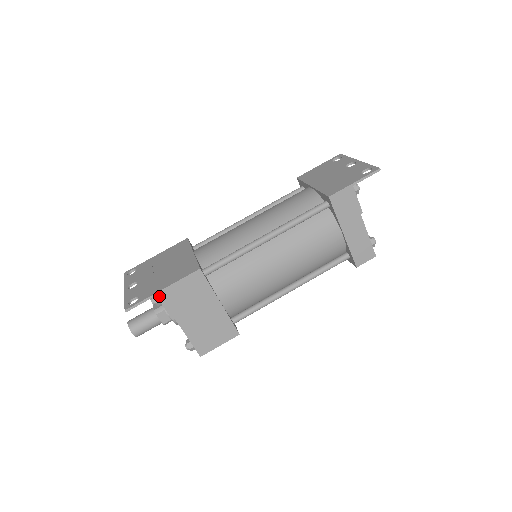
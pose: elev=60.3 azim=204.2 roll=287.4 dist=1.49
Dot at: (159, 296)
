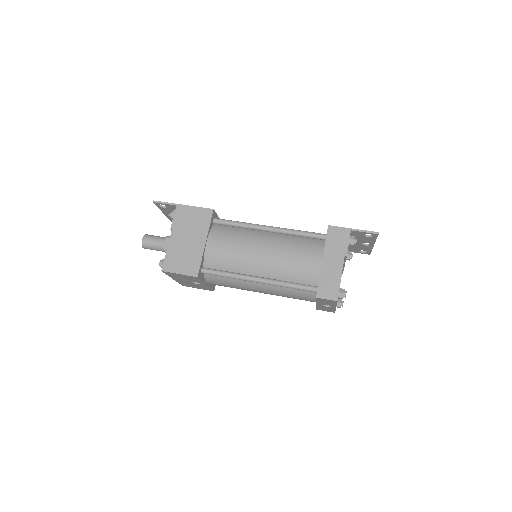
Dot at: (178, 207)
